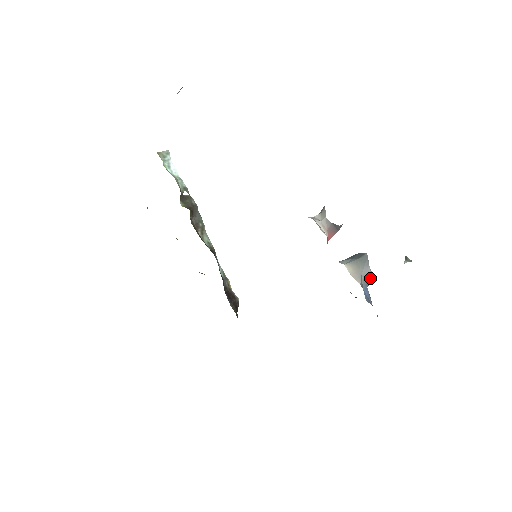
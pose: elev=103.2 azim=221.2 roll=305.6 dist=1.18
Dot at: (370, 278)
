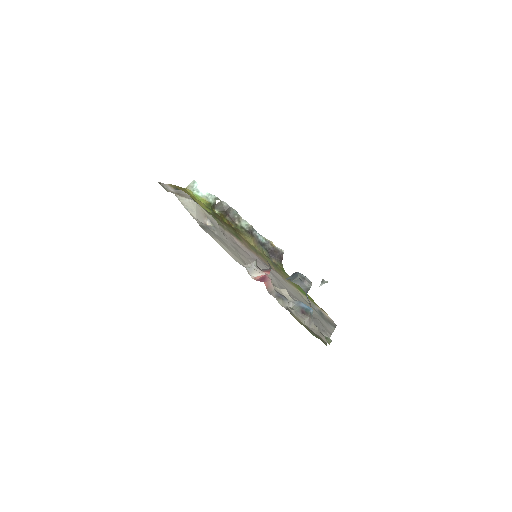
Dot at: (307, 288)
